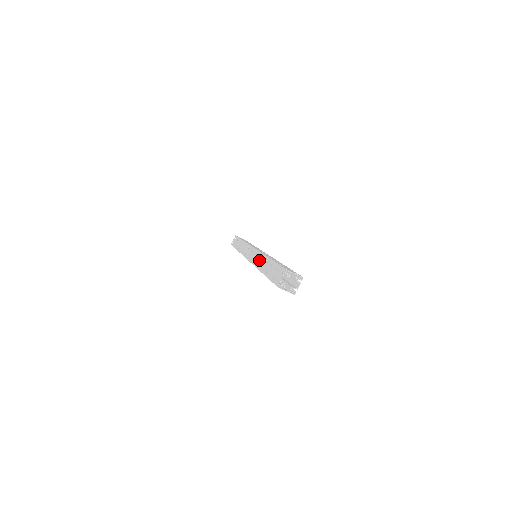
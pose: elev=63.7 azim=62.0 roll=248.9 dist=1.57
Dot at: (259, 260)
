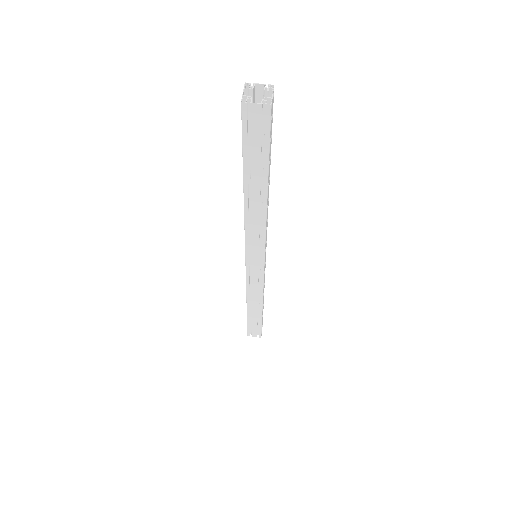
Dot at: occluded
